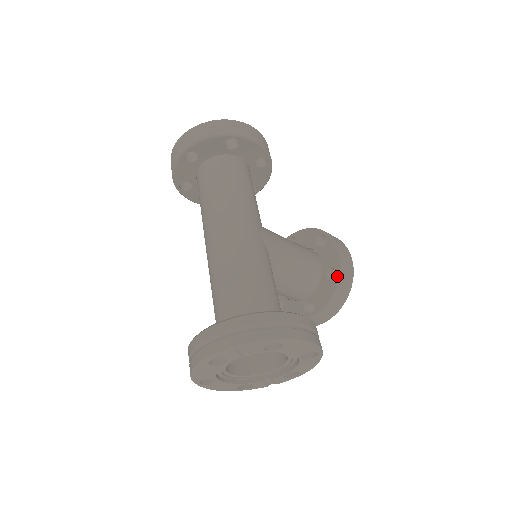
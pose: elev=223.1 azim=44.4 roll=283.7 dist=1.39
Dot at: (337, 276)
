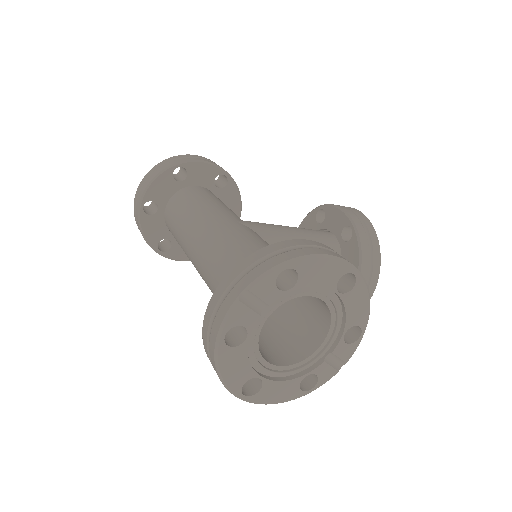
Dot at: (352, 229)
